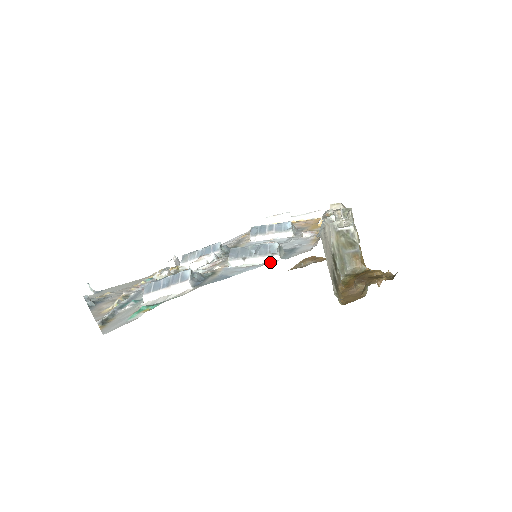
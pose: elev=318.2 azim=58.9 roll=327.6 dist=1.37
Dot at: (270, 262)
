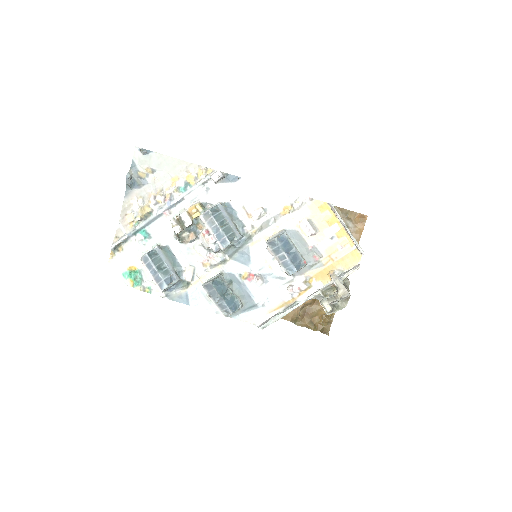
Dot at: (221, 311)
